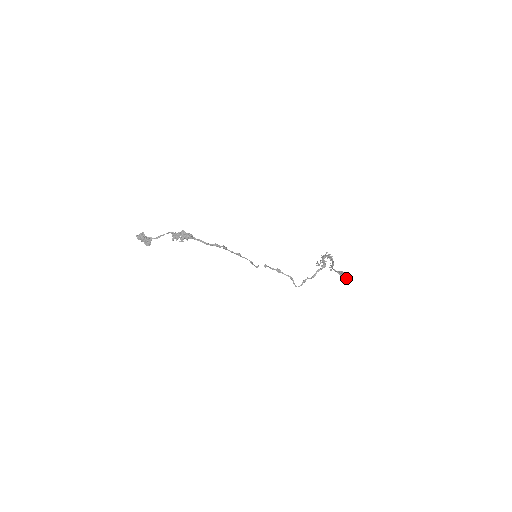
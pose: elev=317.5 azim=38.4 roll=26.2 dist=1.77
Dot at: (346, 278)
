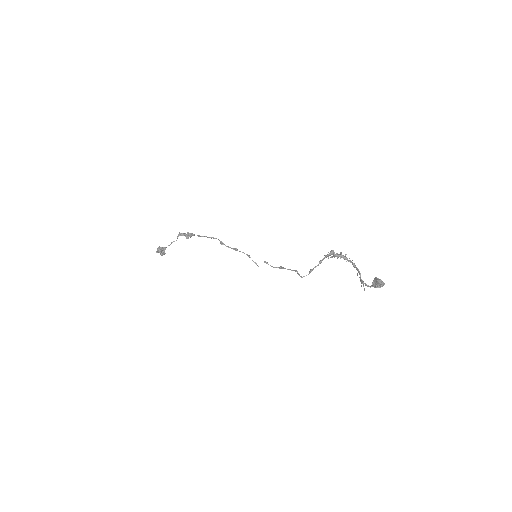
Dot at: (378, 279)
